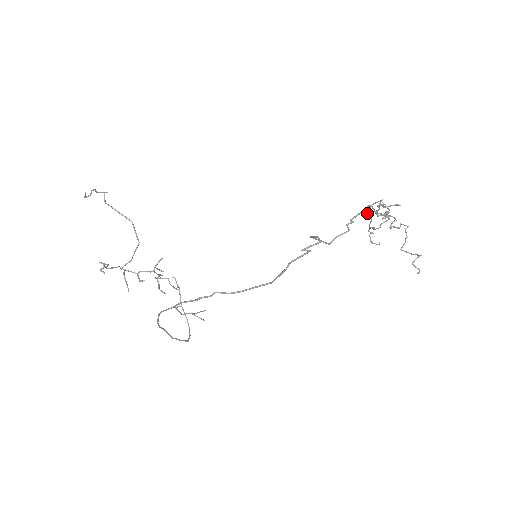
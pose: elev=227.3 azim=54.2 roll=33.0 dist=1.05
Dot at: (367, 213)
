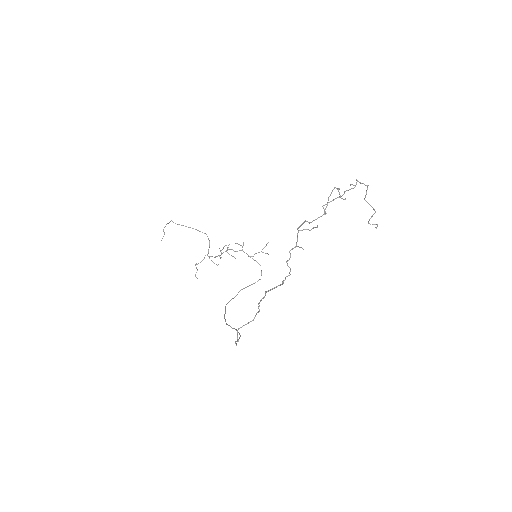
Dot at: (303, 222)
